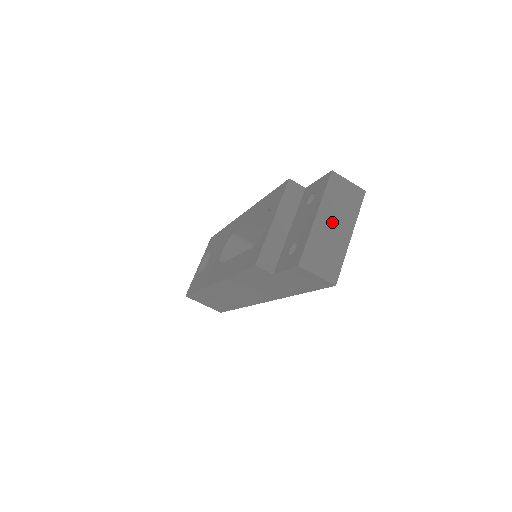
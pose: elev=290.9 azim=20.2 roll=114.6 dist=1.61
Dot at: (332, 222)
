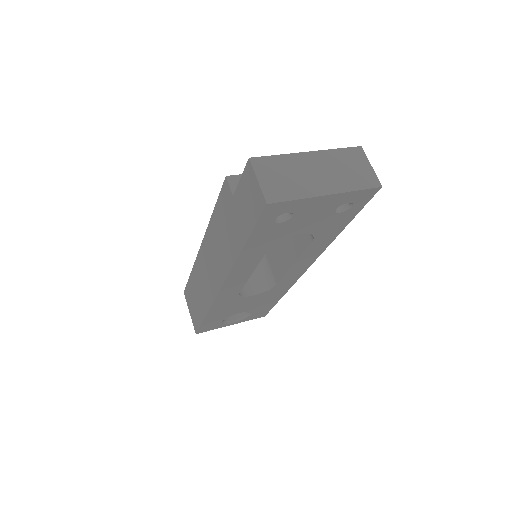
Dot at: (320, 169)
